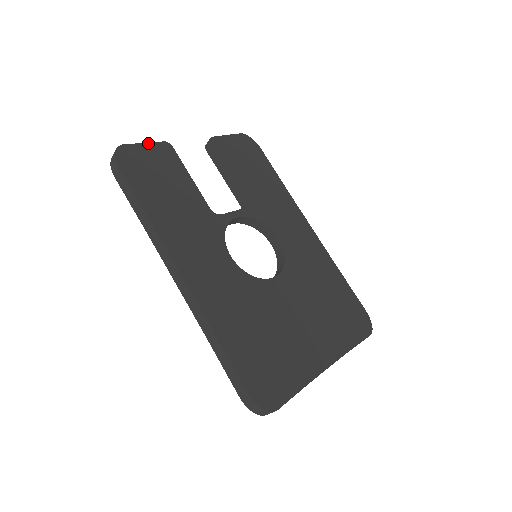
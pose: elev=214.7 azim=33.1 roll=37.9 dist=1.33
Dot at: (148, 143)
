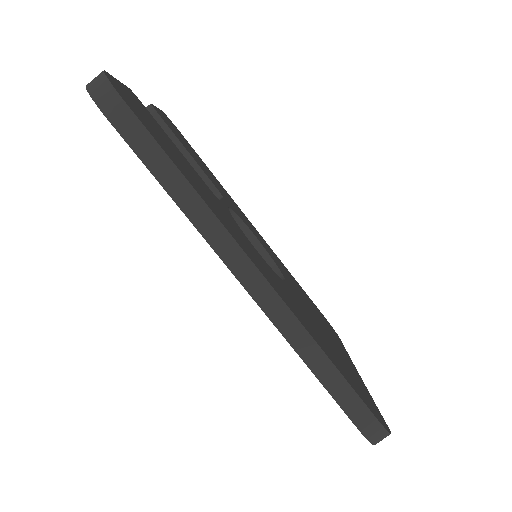
Dot at: occluded
